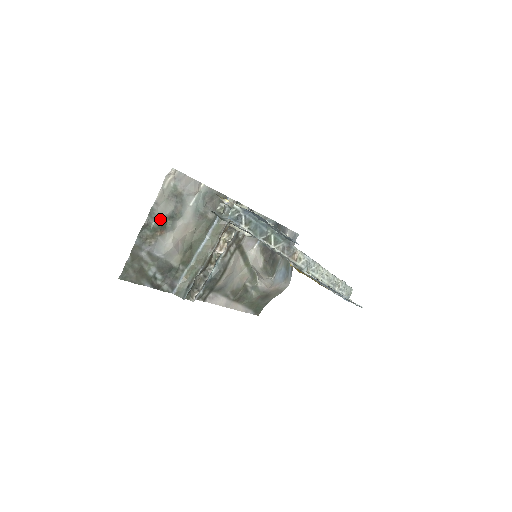
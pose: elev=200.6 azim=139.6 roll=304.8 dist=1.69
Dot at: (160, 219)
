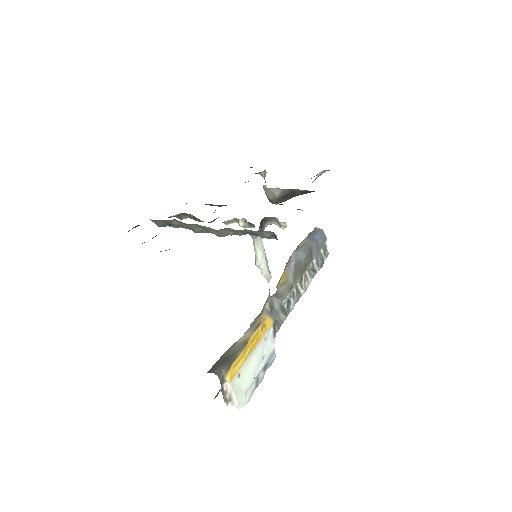
Dot at: occluded
